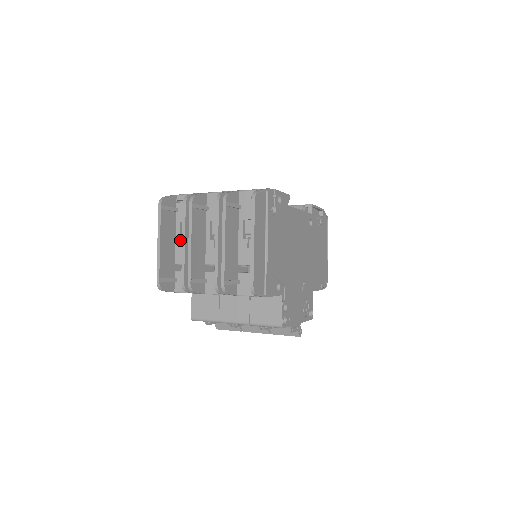
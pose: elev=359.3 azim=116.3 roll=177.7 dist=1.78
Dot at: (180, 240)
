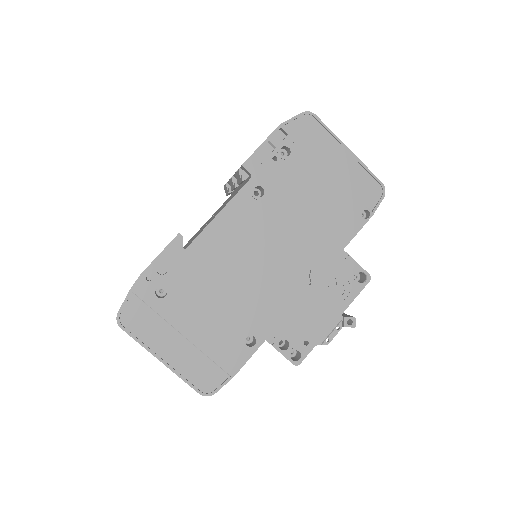
Dot at: occluded
